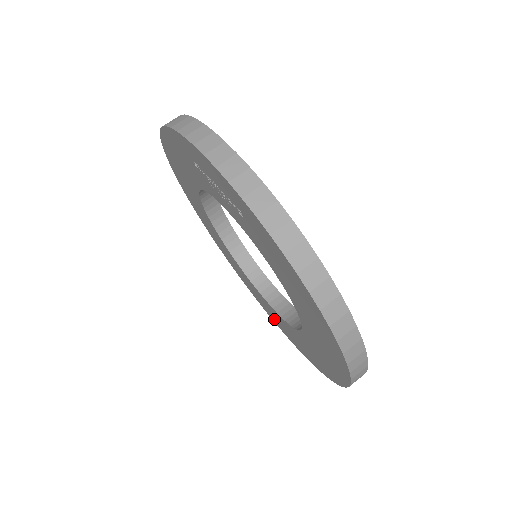
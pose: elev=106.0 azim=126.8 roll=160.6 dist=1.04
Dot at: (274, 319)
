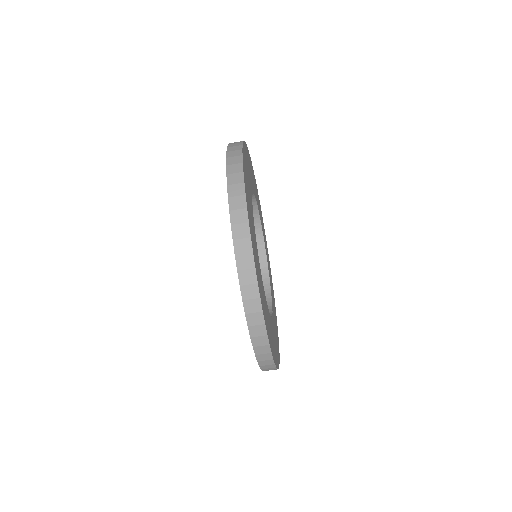
Dot at: occluded
